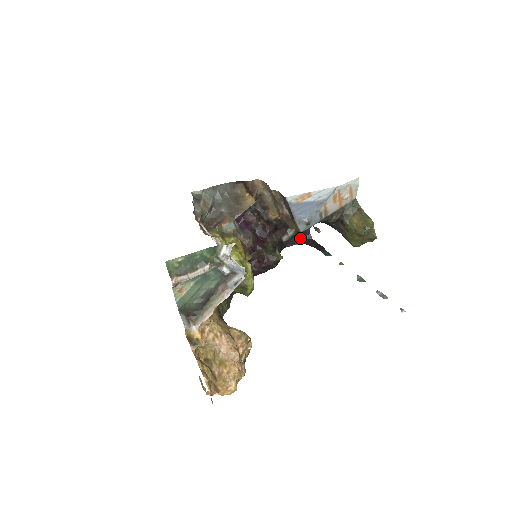
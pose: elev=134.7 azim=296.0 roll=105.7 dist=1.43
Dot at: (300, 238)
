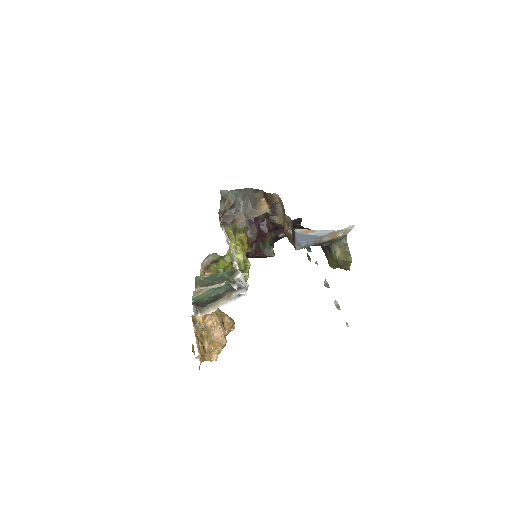
Dot at: occluded
